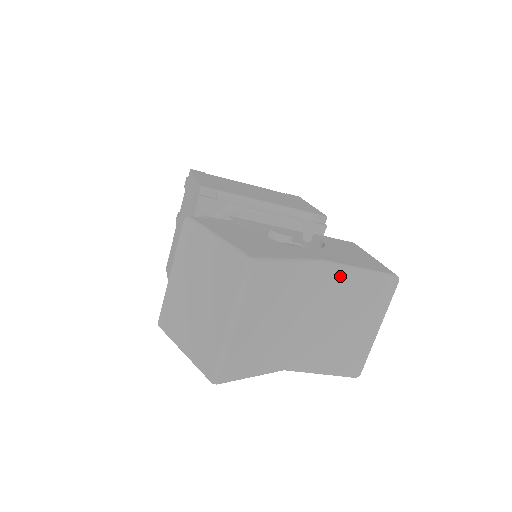
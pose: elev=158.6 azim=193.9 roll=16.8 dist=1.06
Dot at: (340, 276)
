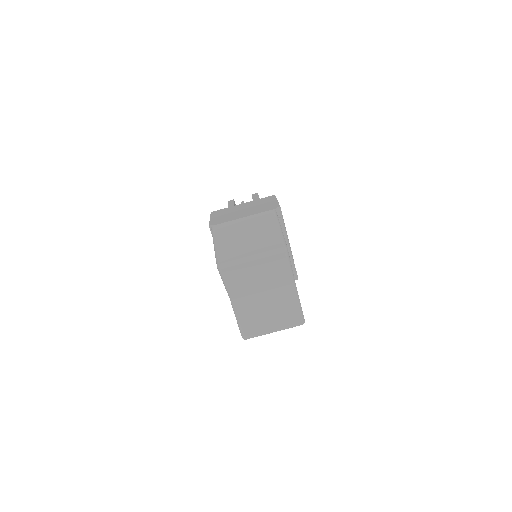
Dot at: (292, 295)
